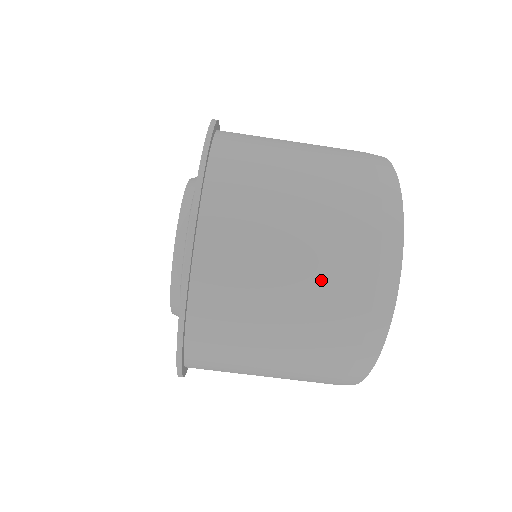
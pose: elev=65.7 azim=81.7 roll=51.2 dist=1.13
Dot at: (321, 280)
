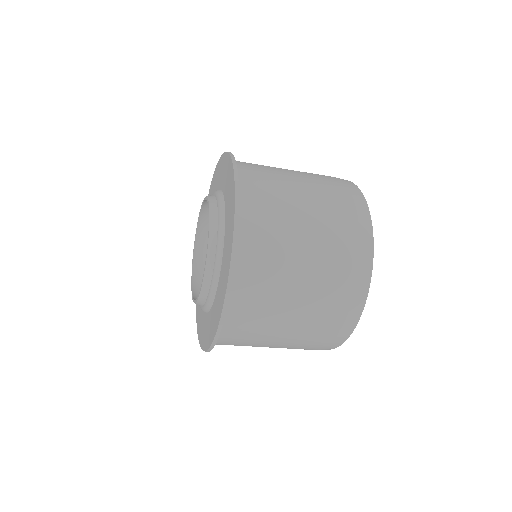
Dot at: occluded
